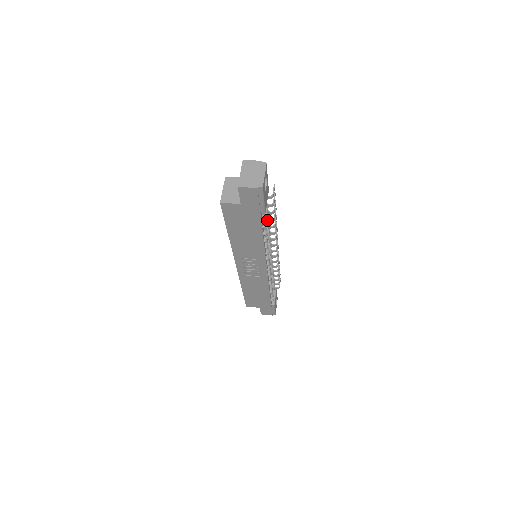
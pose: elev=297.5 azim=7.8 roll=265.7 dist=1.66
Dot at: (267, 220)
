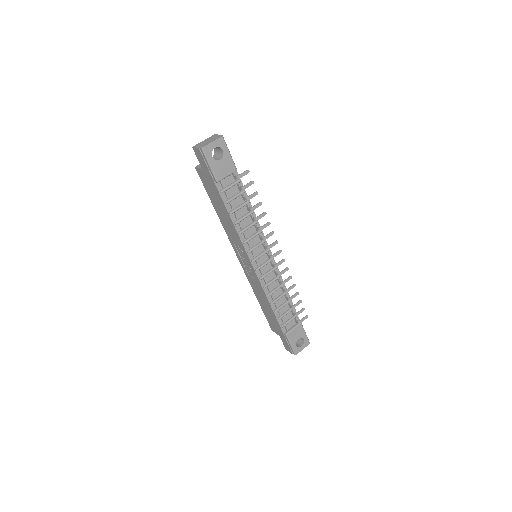
Dot at: (242, 205)
